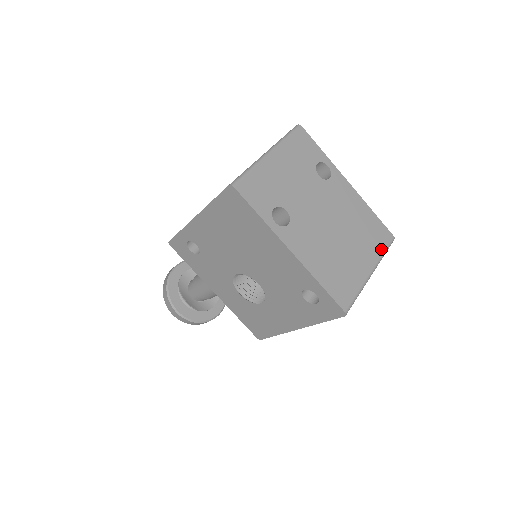
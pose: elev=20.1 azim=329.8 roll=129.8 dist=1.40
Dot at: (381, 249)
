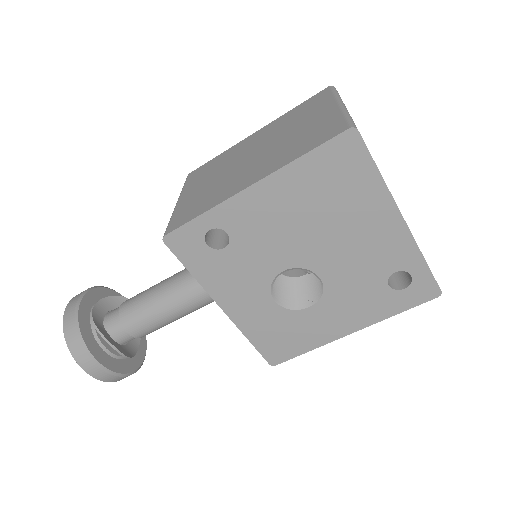
Dot at: occluded
